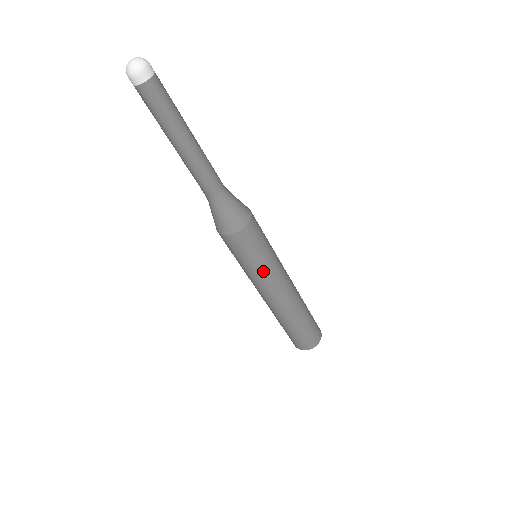
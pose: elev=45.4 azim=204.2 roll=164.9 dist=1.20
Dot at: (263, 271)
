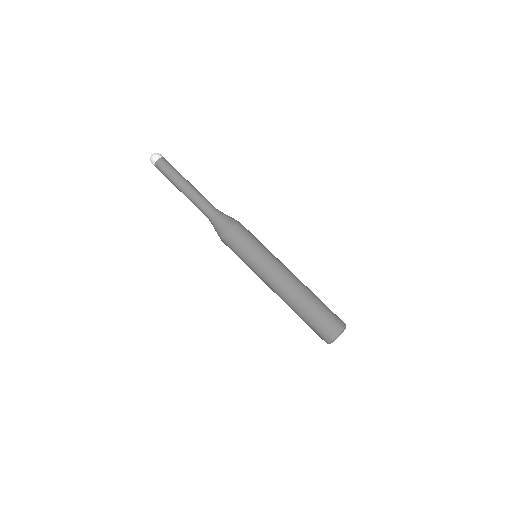
Dot at: (264, 252)
